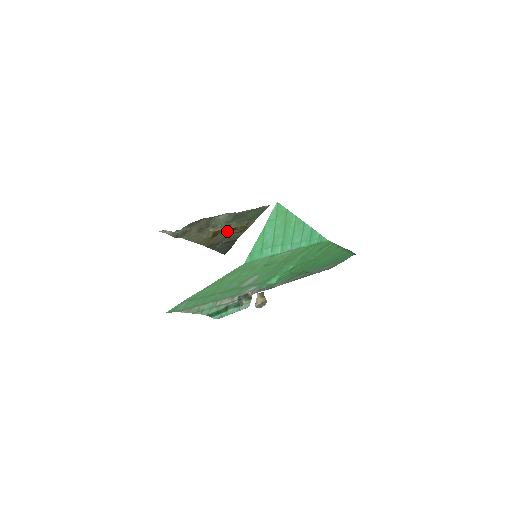
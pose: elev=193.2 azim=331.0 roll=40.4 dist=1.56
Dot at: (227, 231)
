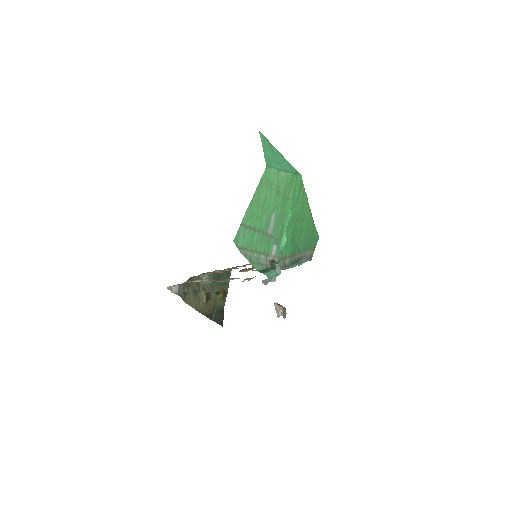
Dot at: (214, 296)
